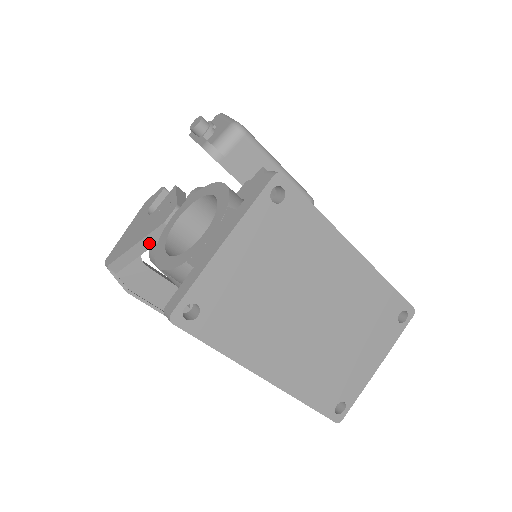
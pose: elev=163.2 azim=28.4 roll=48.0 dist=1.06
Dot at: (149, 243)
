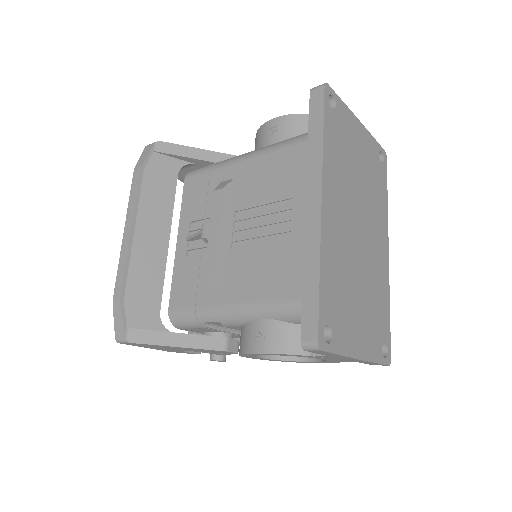
Dot at: (213, 158)
